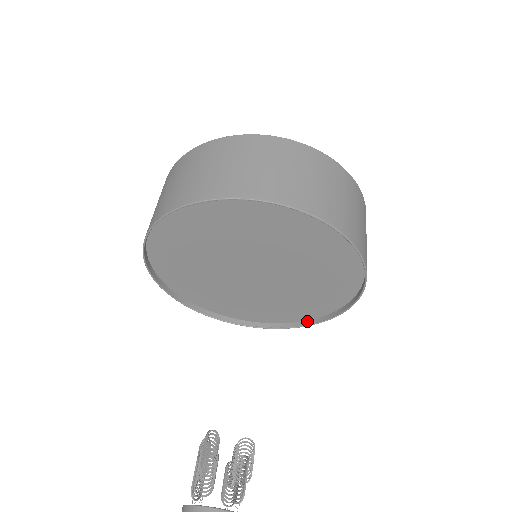
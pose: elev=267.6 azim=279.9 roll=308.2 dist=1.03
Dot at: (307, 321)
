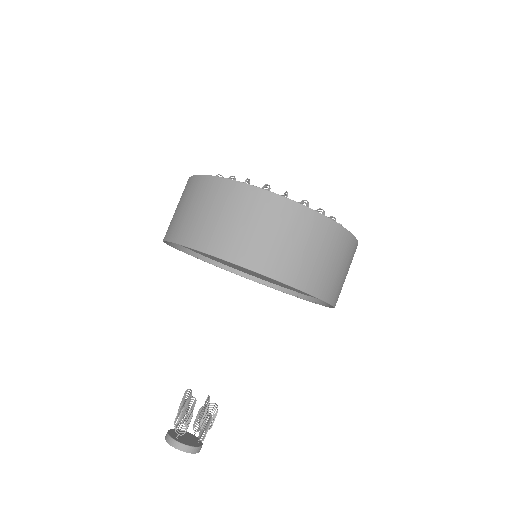
Dot at: (292, 291)
